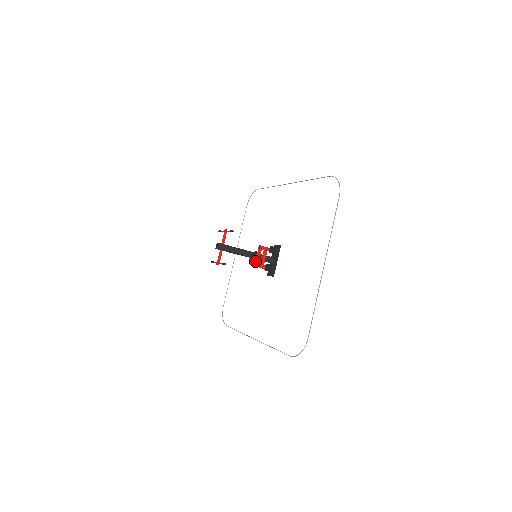
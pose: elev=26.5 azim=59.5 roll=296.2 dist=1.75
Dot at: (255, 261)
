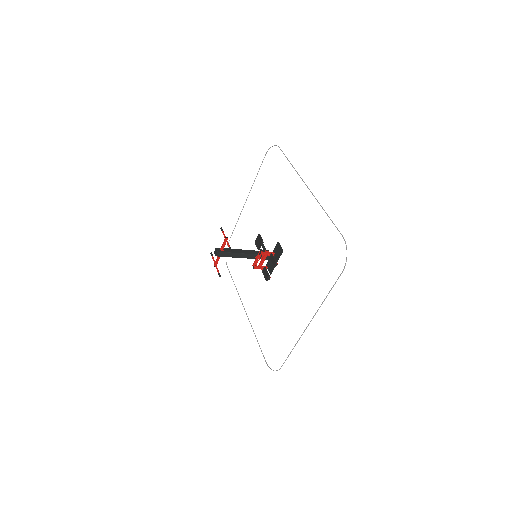
Dot at: (254, 262)
